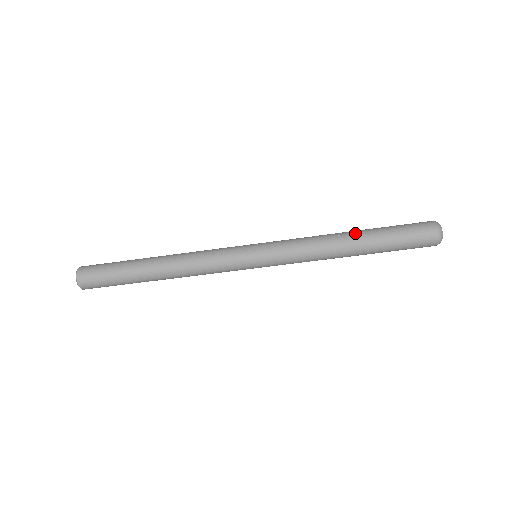
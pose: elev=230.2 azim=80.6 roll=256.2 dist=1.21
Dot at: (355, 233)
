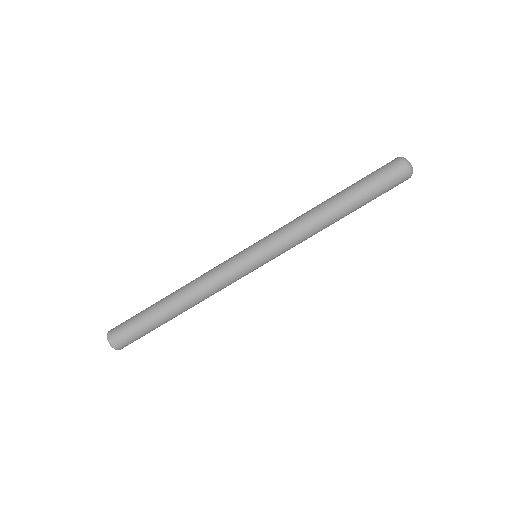
Dot at: (332, 197)
